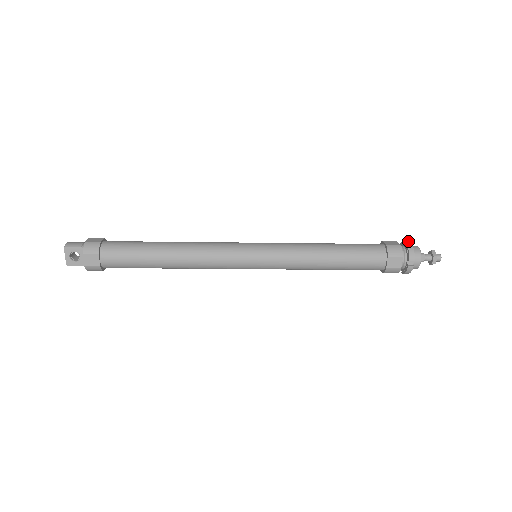
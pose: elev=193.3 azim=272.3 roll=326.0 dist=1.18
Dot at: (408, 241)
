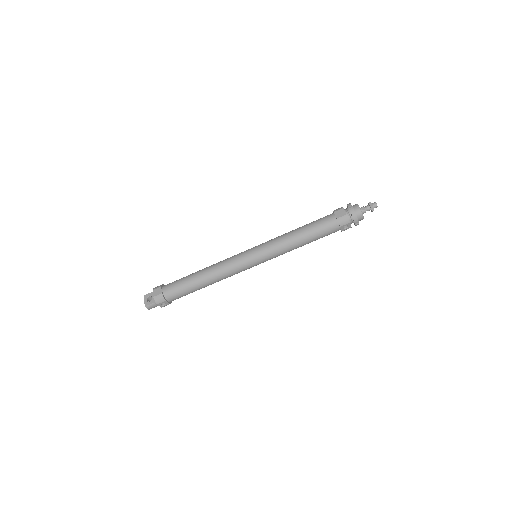
Dot at: occluded
